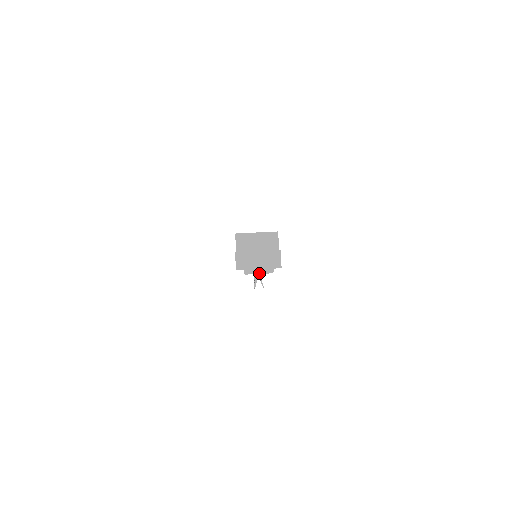
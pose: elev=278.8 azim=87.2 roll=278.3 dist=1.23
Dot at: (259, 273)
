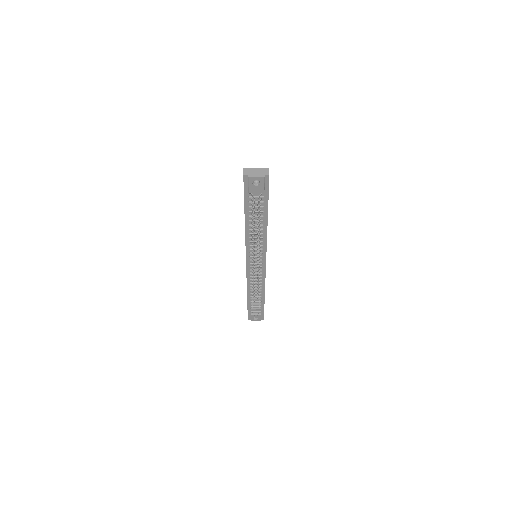
Dot at: (256, 177)
